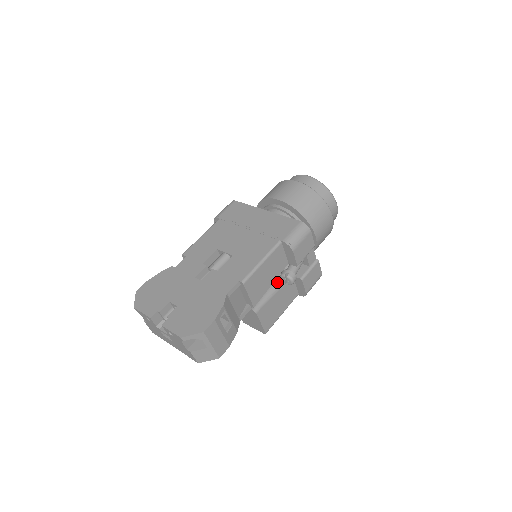
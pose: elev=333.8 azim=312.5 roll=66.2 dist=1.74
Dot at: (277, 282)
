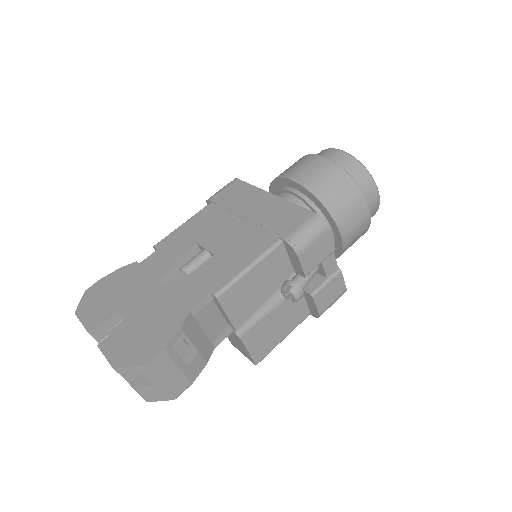
Dot at: (277, 296)
